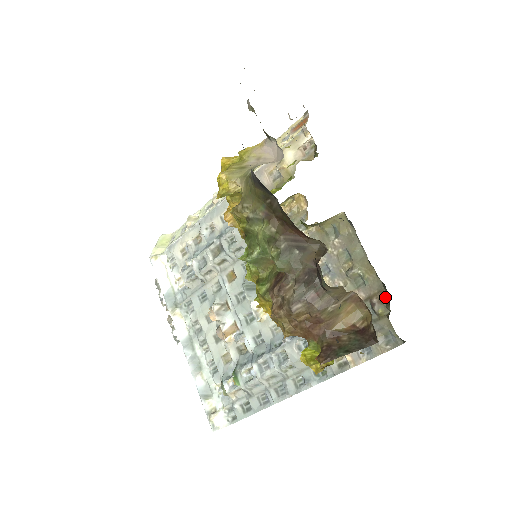
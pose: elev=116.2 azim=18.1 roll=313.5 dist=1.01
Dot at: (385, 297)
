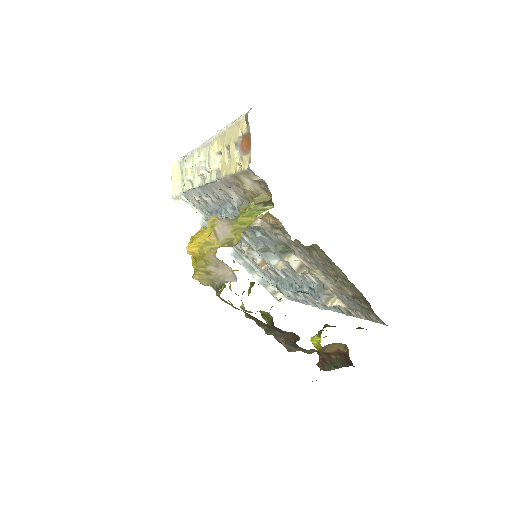
Dot at: (368, 302)
